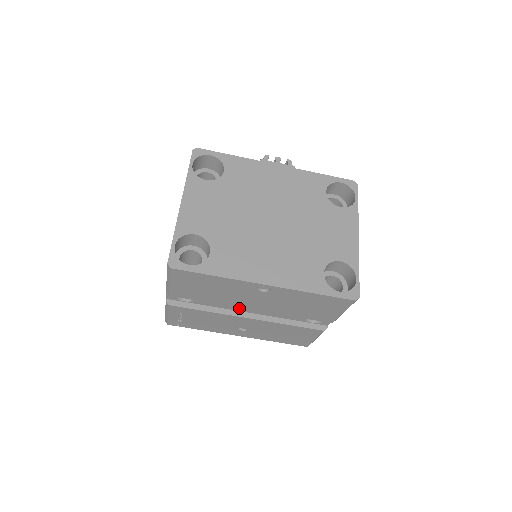
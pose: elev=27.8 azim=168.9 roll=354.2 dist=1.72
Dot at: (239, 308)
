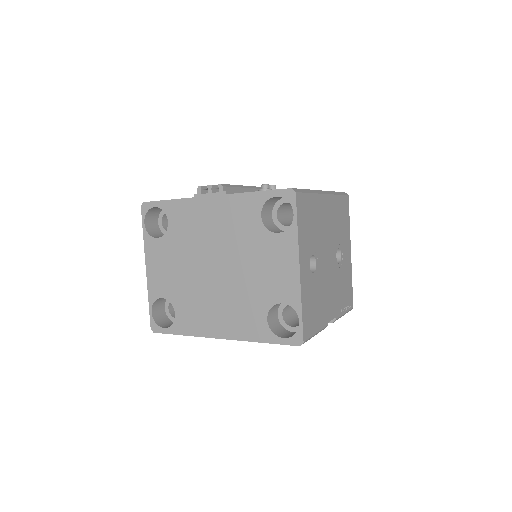
Dot at: occluded
